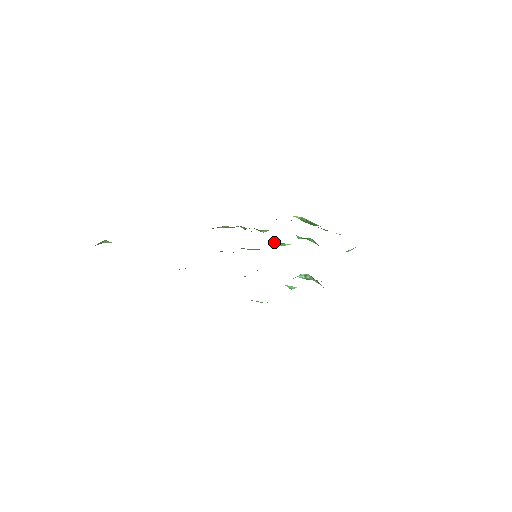
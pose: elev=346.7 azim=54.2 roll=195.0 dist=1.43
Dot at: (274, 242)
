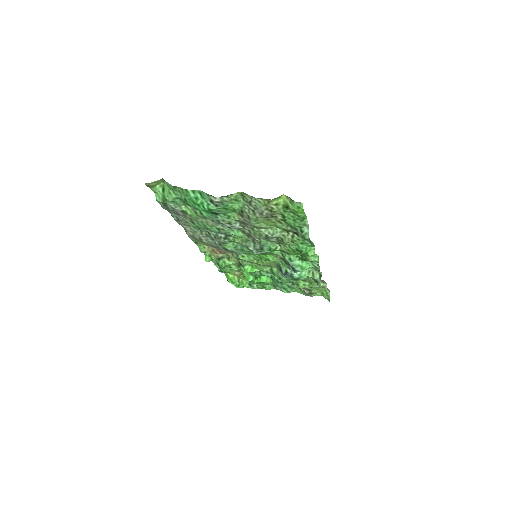
Dot at: (246, 266)
